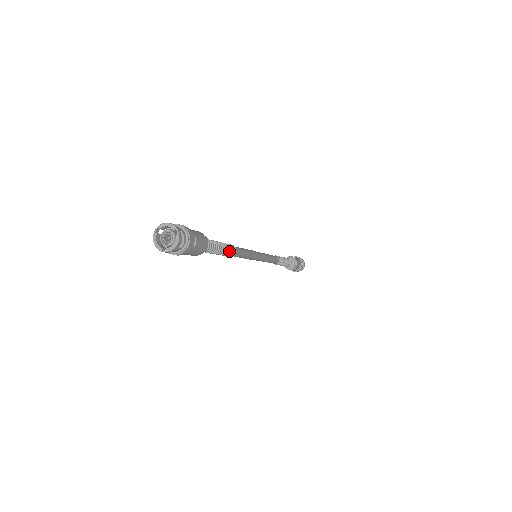
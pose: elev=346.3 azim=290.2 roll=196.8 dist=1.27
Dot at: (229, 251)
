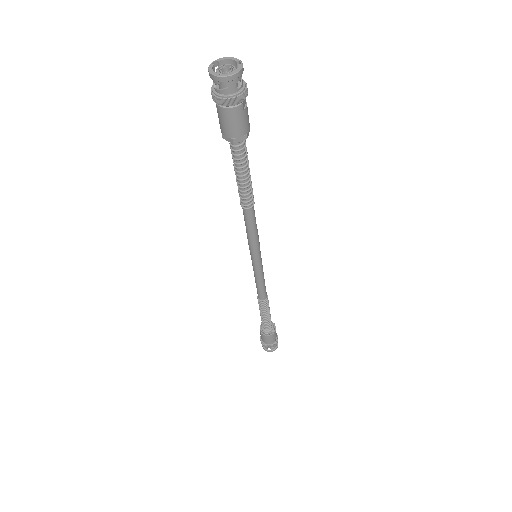
Dot at: (251, 190)
